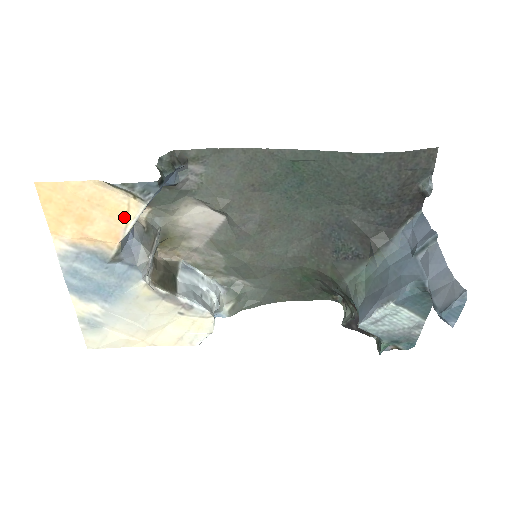
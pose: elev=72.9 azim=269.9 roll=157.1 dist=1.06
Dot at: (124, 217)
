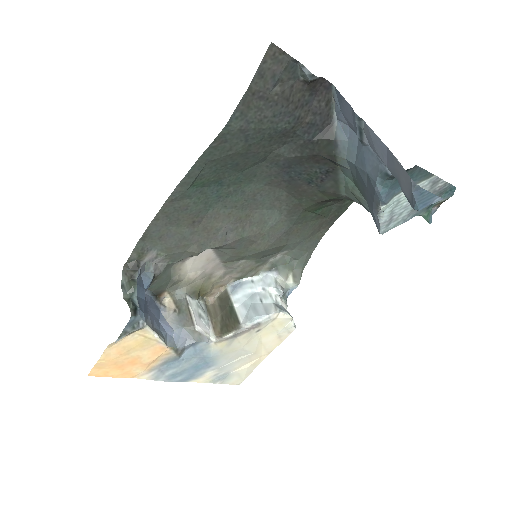
Dot at: (148, 340)
